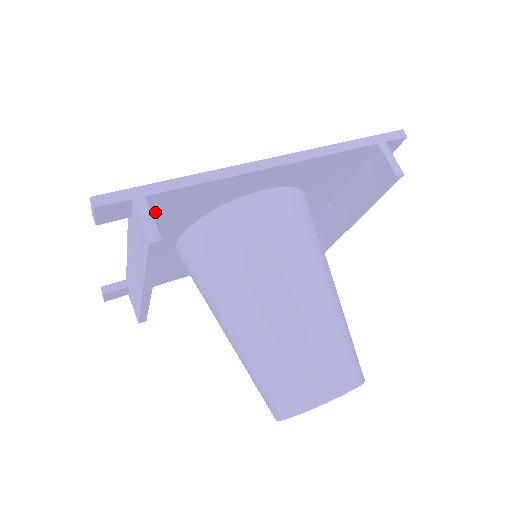
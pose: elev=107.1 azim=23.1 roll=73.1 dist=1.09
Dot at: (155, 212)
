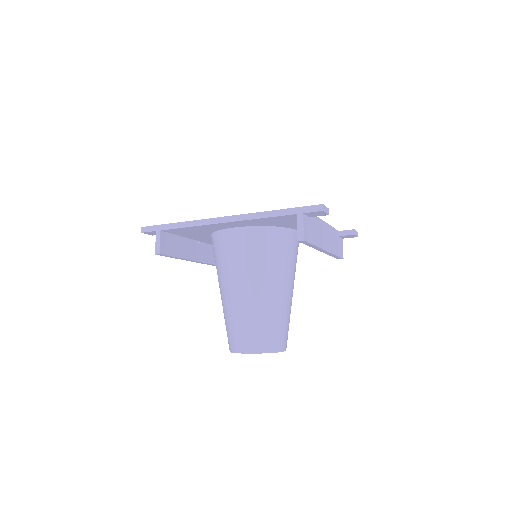
Dot at: (177, 233)
